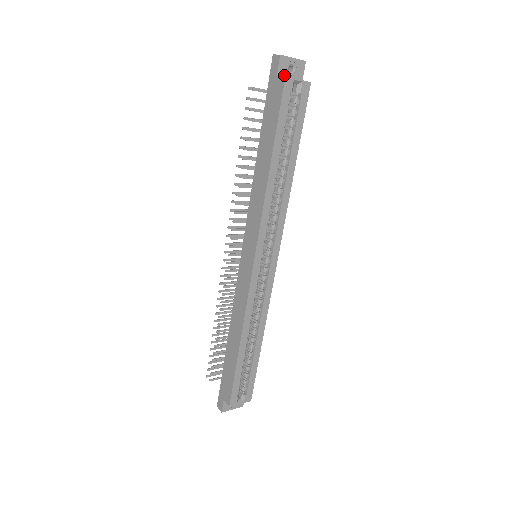
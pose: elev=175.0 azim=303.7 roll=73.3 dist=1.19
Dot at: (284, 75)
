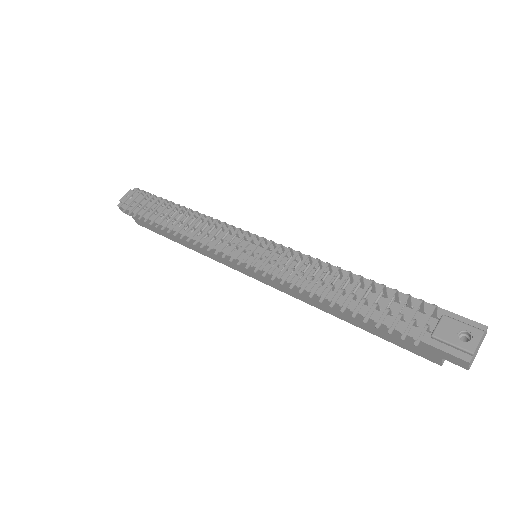
Dot at: occluded
